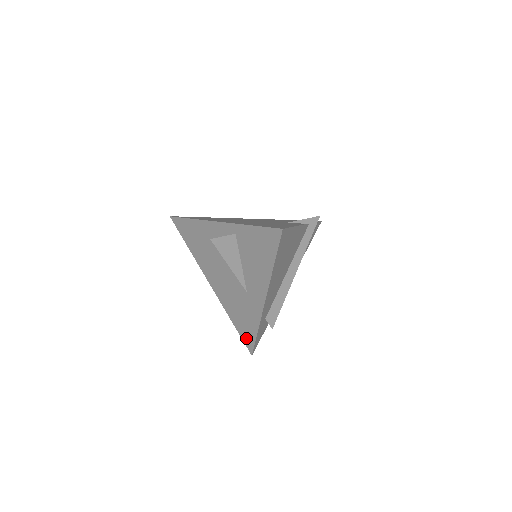
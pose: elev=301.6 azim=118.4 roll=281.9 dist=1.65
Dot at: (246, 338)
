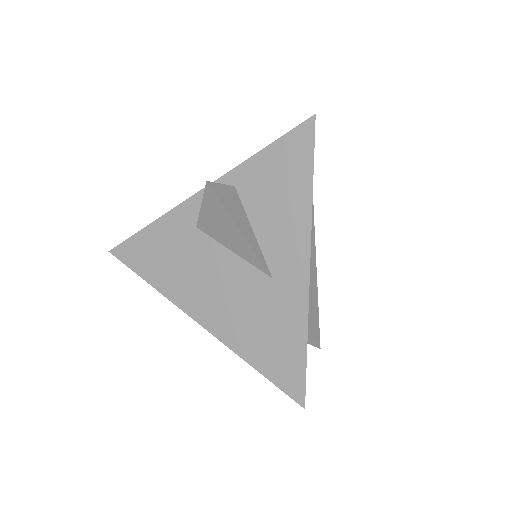
Dot at: (286, 378)
